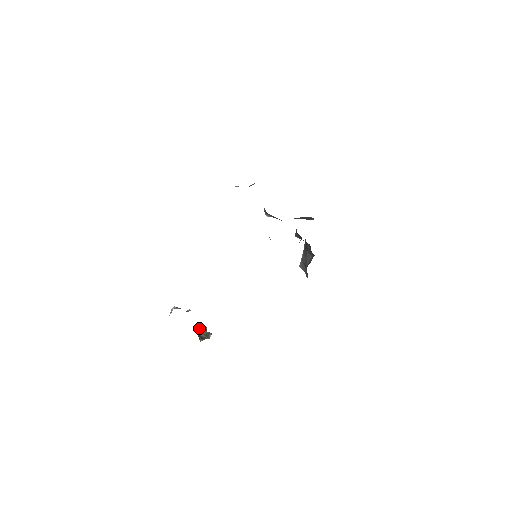
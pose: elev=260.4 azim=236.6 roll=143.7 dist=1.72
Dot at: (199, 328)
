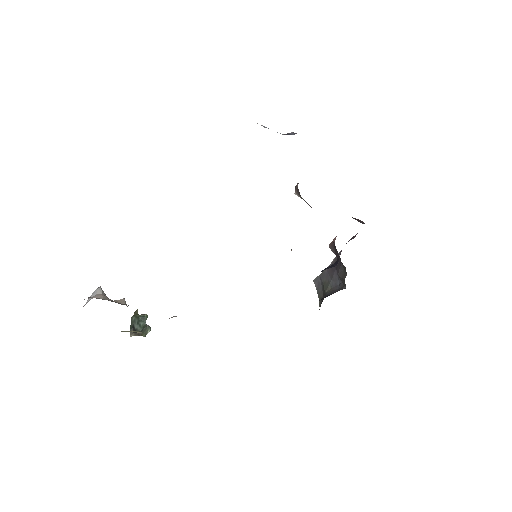
Dot at: (137, 311)
